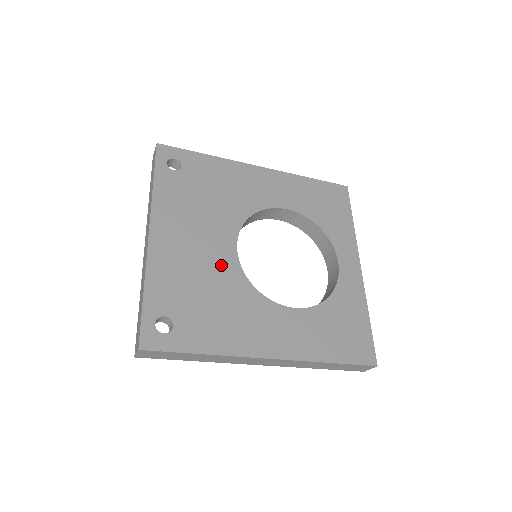
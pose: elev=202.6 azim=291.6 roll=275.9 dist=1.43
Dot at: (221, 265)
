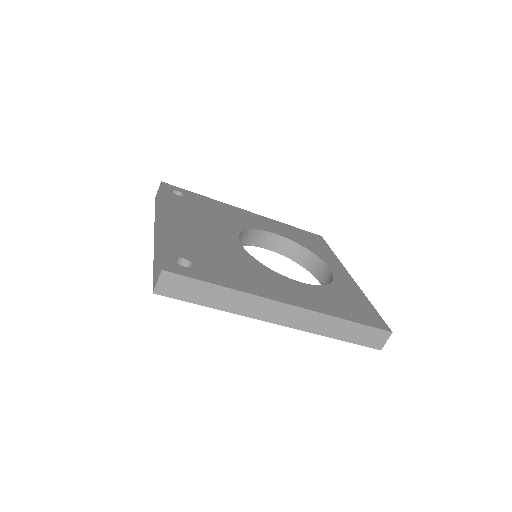
Dot at: (228, 245)
